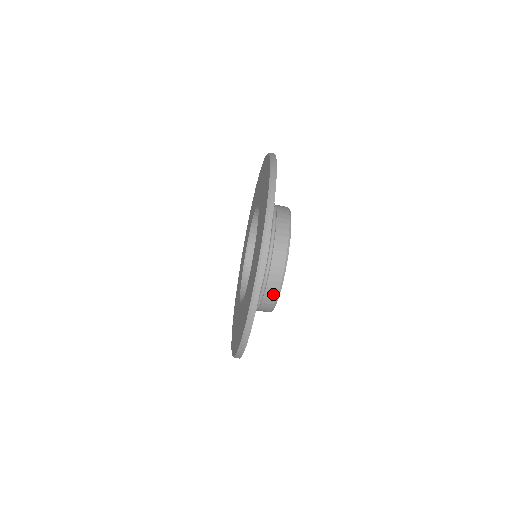
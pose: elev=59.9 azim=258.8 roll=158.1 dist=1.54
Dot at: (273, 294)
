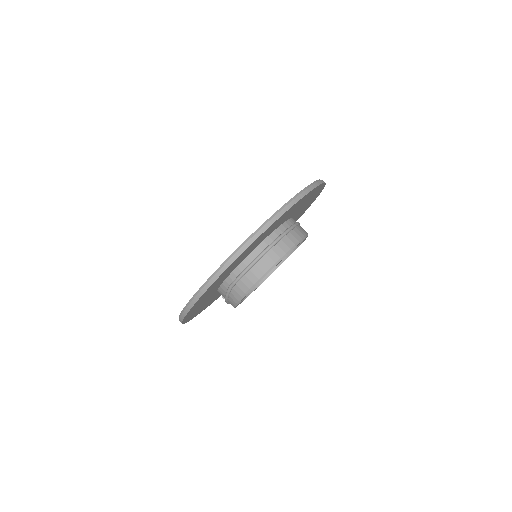
Dot at: (278, 255)
